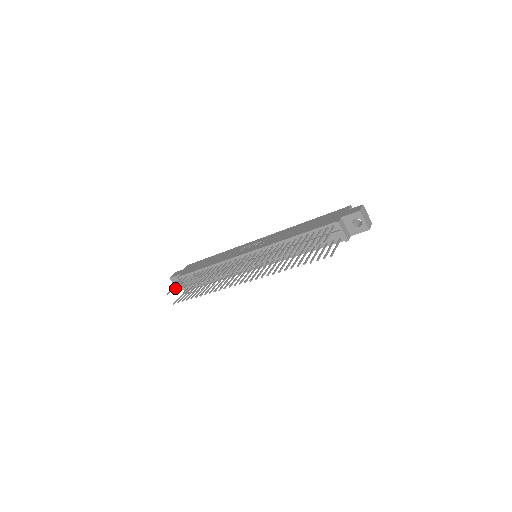
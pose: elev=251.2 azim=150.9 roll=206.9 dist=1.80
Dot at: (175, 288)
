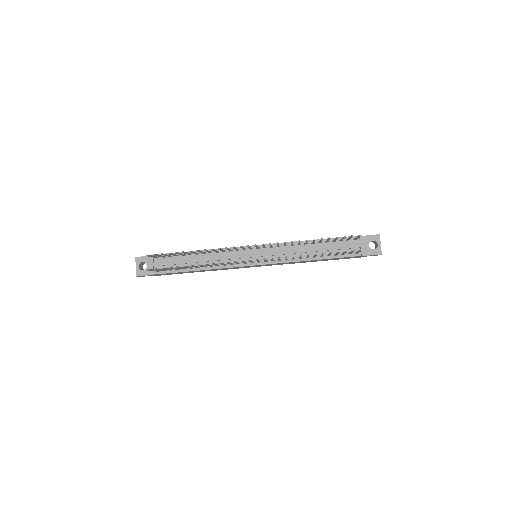
Dot at: (157, 254)
